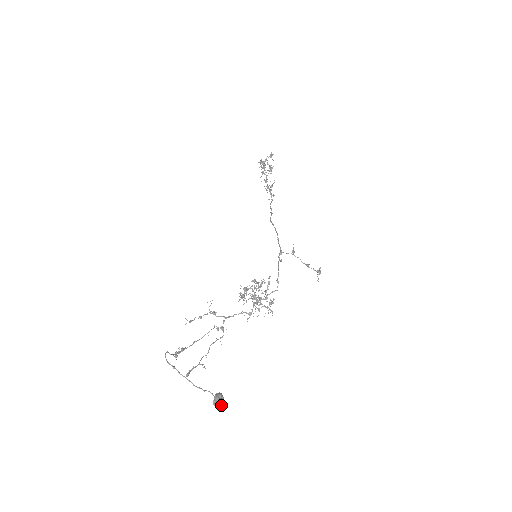
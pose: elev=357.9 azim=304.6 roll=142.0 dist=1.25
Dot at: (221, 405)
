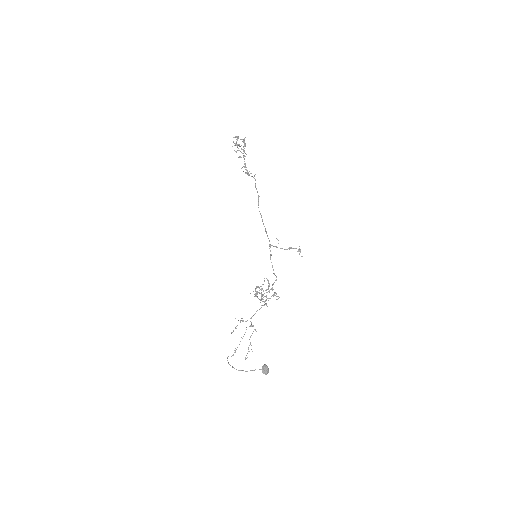
Dot at: (266, 373)
